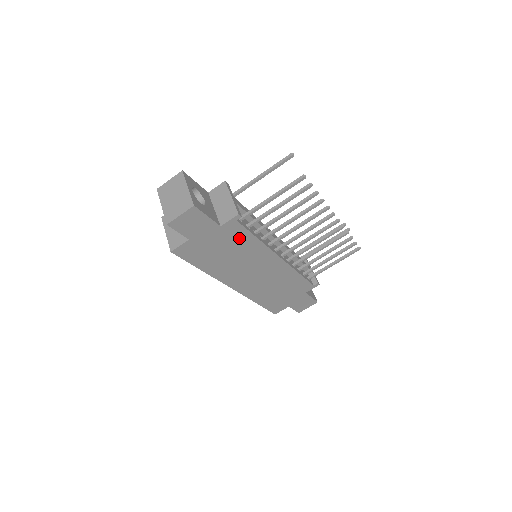
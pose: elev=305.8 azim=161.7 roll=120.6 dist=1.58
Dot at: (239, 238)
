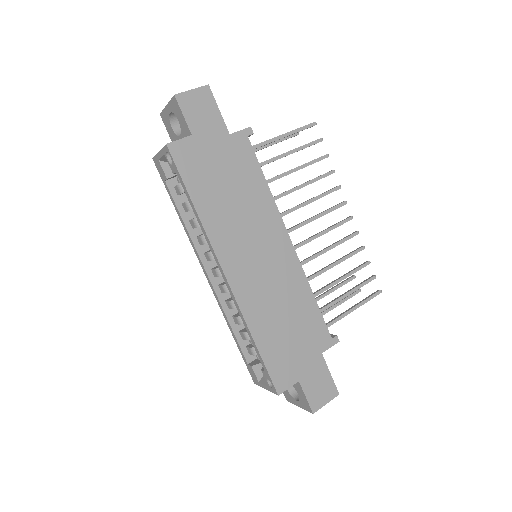
Dot at: (247, 169)
